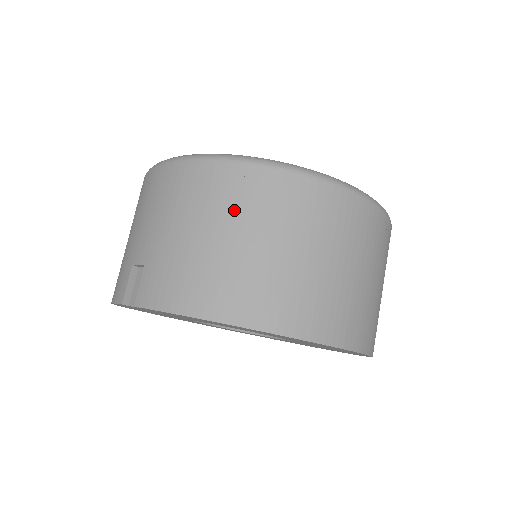
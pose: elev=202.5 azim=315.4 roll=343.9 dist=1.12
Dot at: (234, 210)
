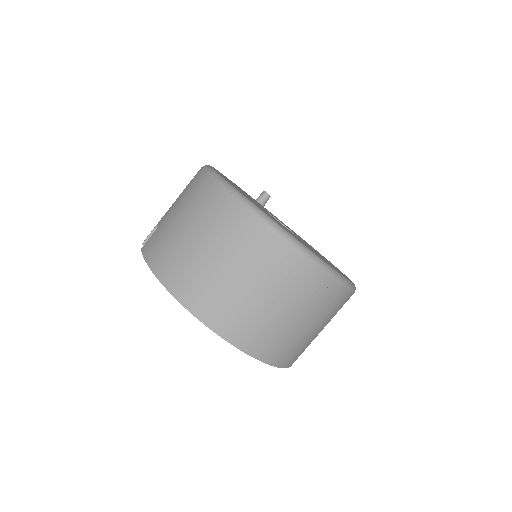
Dot at: (205, 220)
